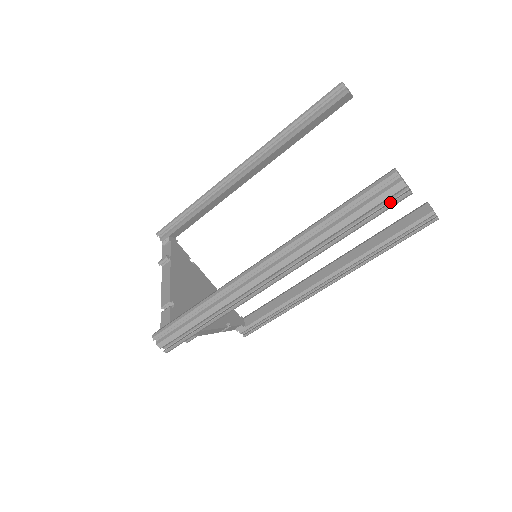
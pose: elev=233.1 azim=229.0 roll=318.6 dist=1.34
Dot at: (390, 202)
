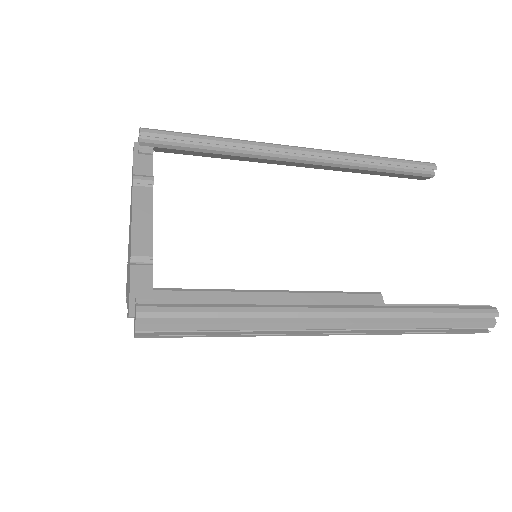
Dot at: (473, 330)
